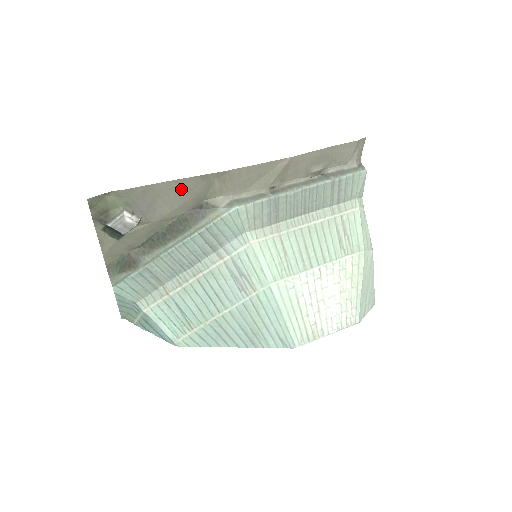
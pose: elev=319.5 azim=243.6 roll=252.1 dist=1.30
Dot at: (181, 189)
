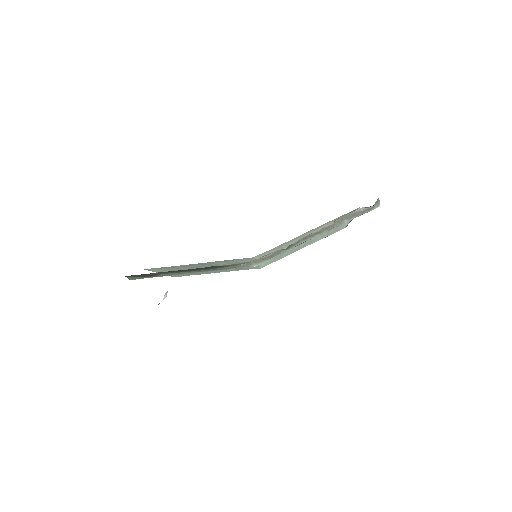
Dot at: occluded
